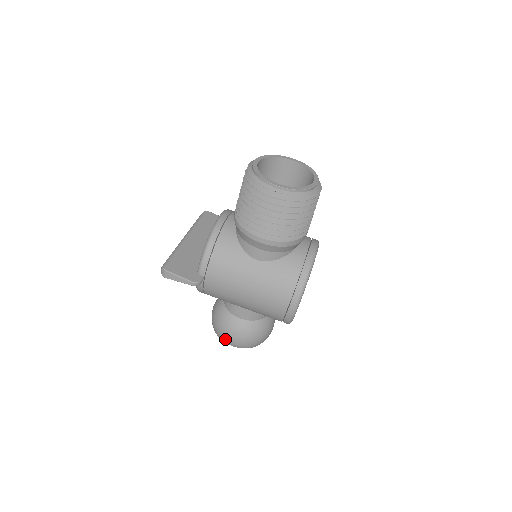
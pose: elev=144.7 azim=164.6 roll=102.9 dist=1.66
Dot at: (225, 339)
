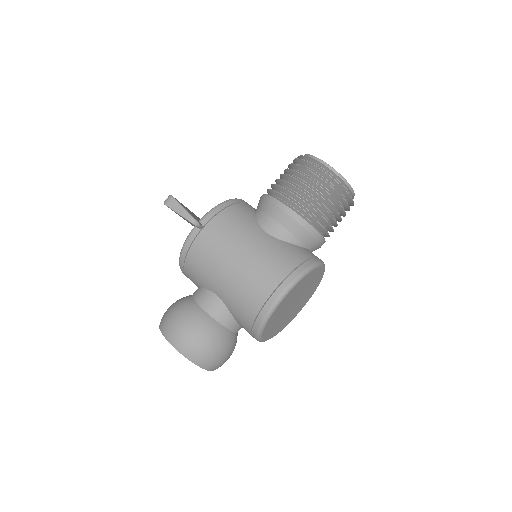
Dot at: (170, 330)
